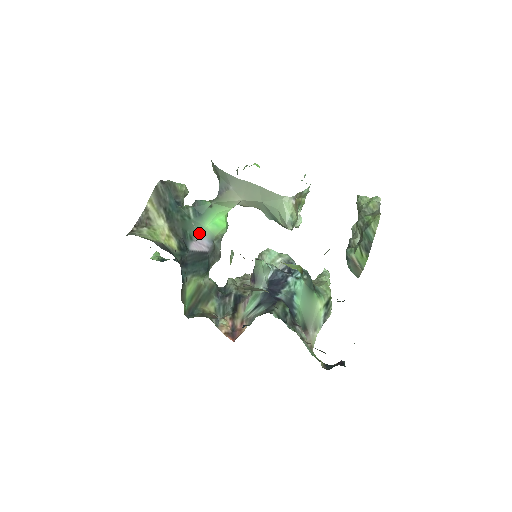
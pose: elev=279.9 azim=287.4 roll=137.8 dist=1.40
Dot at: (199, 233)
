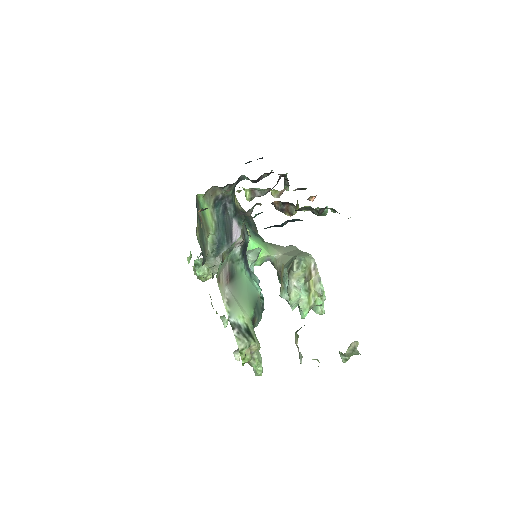
Dot at: occluded
